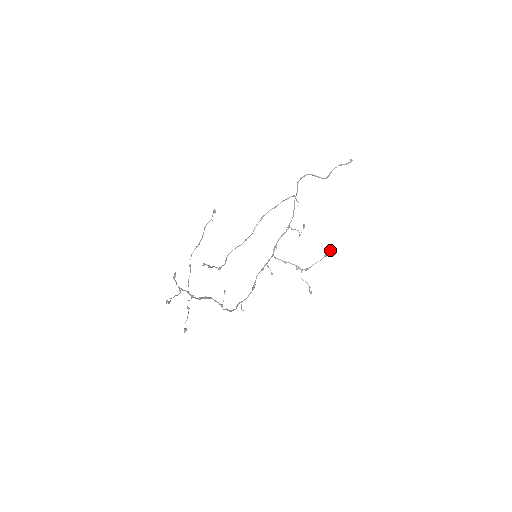
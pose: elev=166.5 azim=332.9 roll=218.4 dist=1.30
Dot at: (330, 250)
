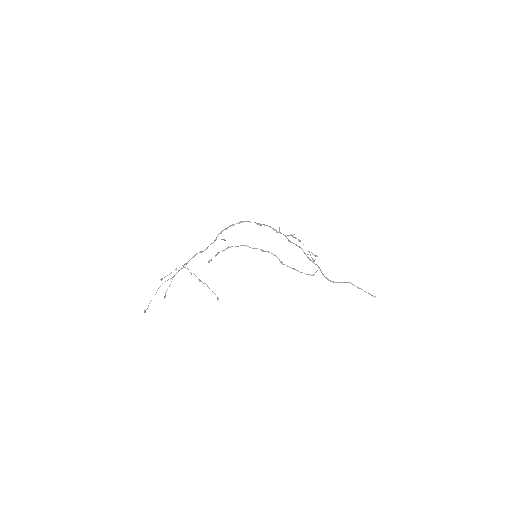
Dot at: (313, 260)
